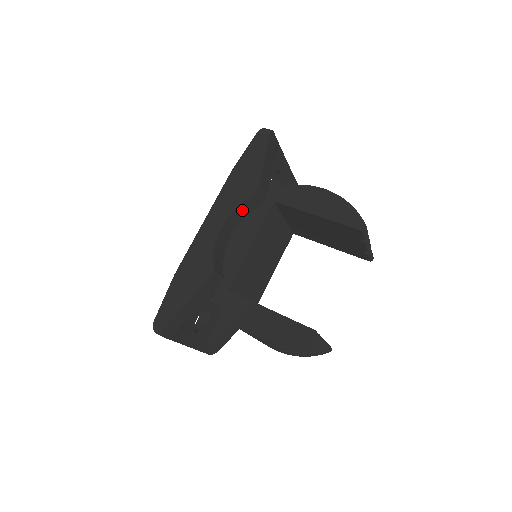
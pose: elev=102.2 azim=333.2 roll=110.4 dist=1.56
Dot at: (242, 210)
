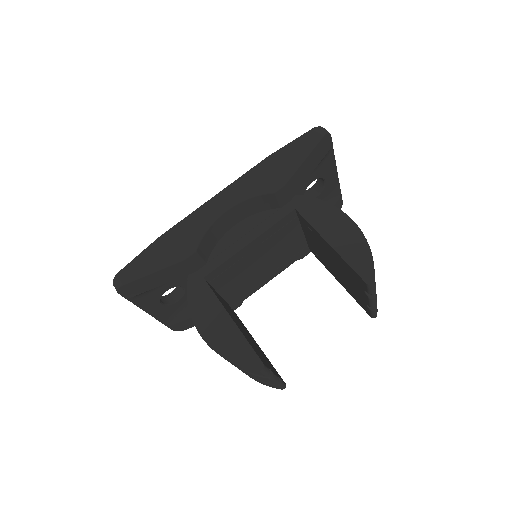
Dot at: (257, 203)
